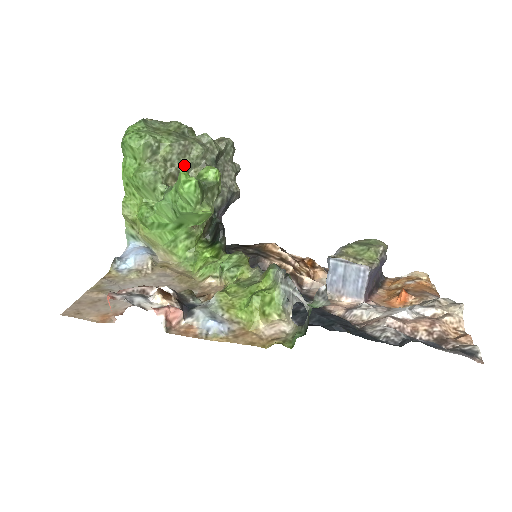
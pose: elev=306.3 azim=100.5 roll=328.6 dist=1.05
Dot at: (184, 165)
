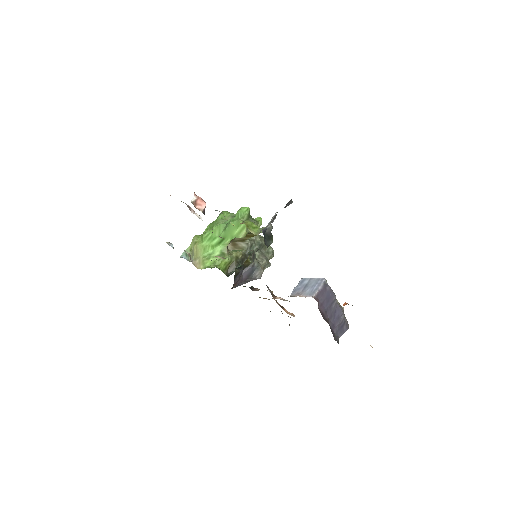
Dot at: occluded
